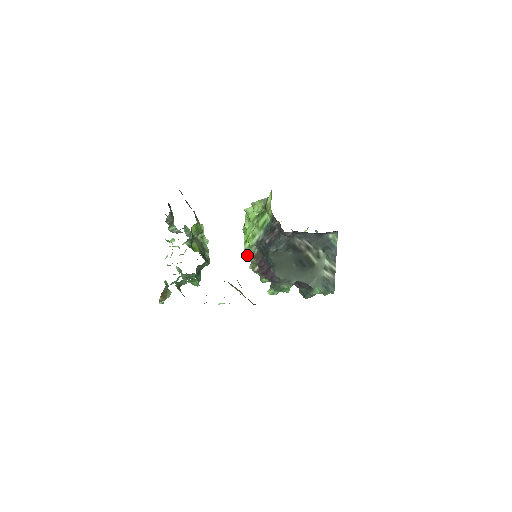
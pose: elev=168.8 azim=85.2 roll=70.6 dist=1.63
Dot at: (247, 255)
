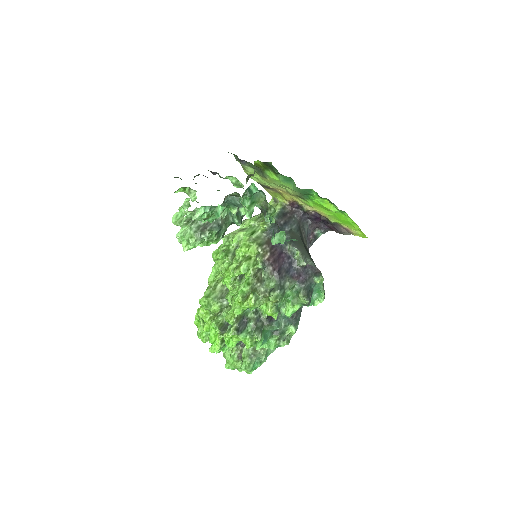
Dot at: (257, 243)
